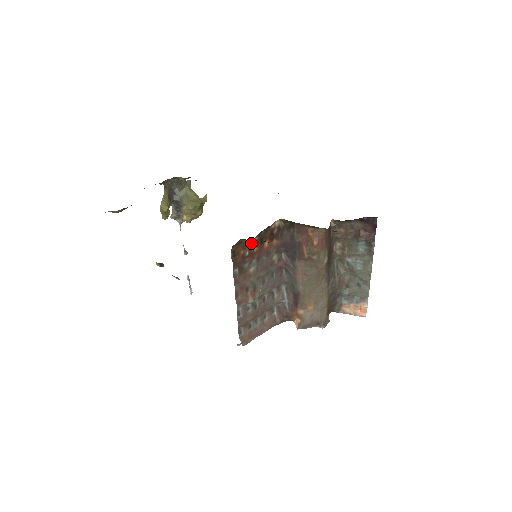
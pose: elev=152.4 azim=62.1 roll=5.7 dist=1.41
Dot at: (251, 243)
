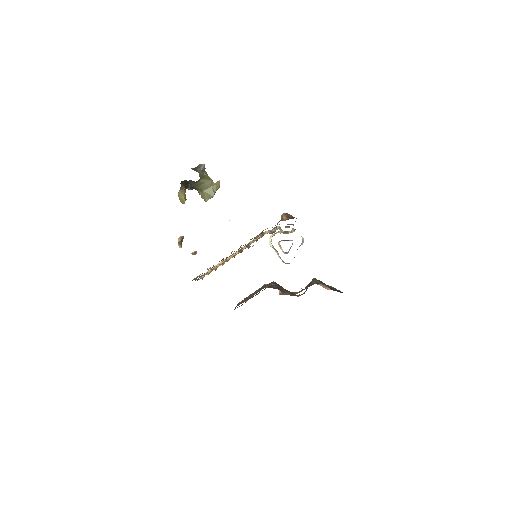
Dot at: occluded
